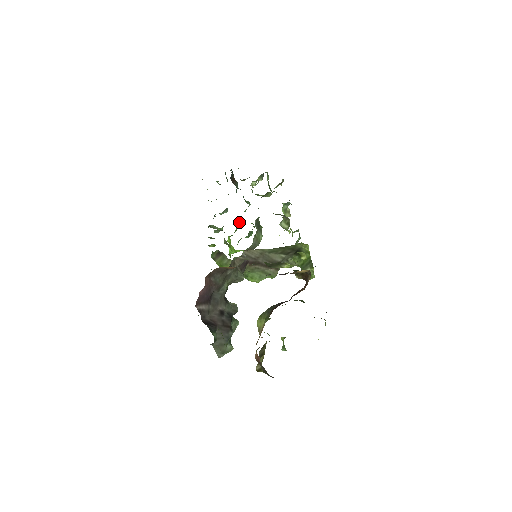
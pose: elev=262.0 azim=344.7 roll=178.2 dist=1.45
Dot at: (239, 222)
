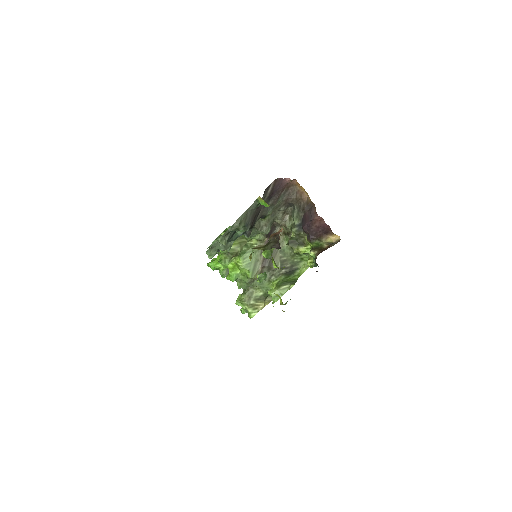
Dot at: occluded
